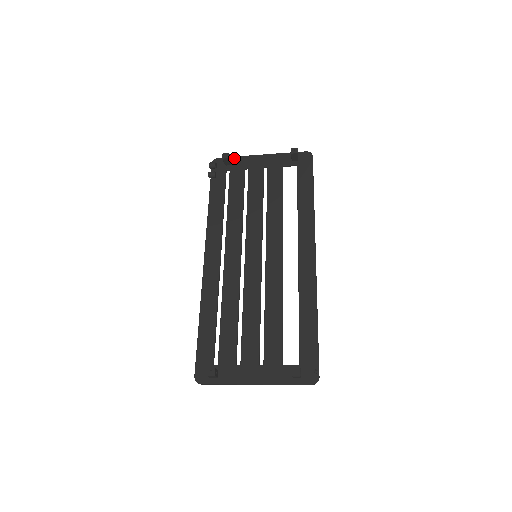
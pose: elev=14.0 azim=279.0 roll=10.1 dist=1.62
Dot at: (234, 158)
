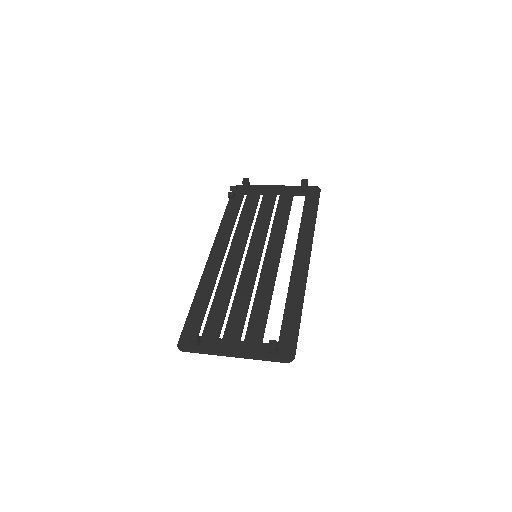
Dot at: (253, 186)
